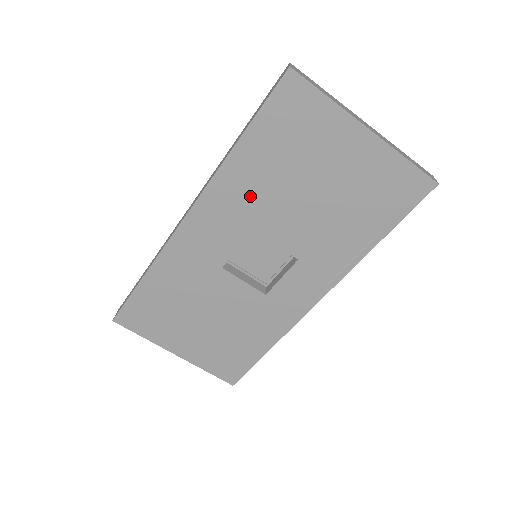
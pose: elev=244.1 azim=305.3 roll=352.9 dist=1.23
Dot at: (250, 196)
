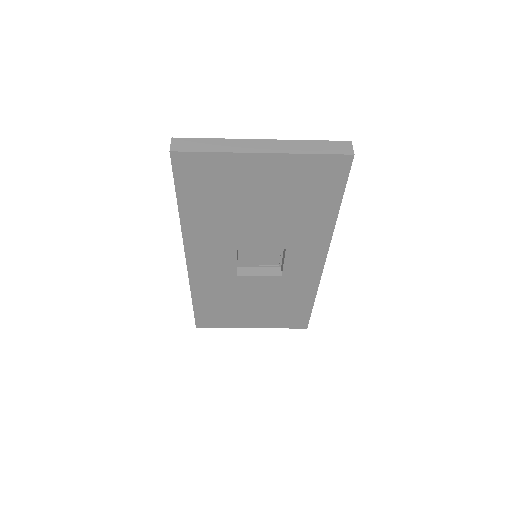
Dot at: (217, 232)
